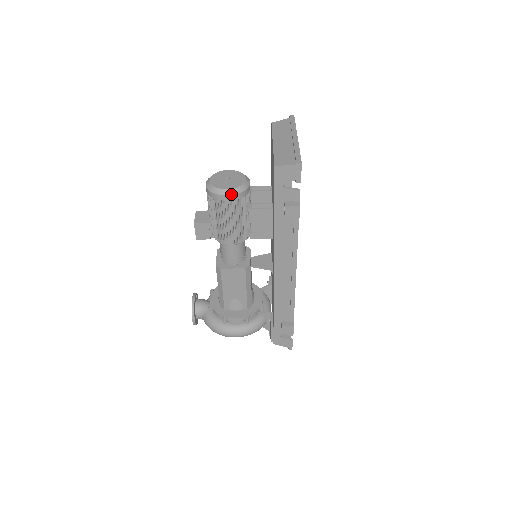
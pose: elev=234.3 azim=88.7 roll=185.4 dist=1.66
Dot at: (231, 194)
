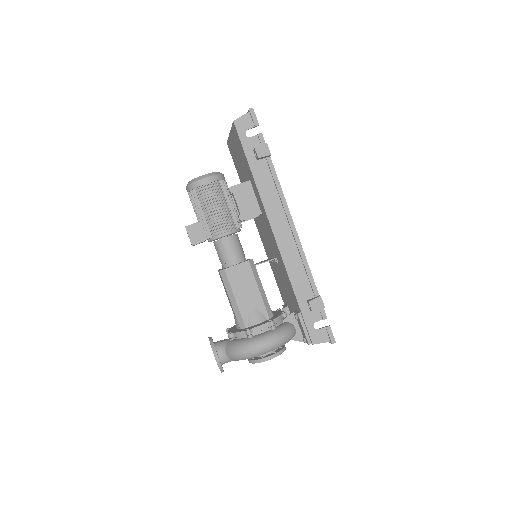
Dot at: (209, 176)
